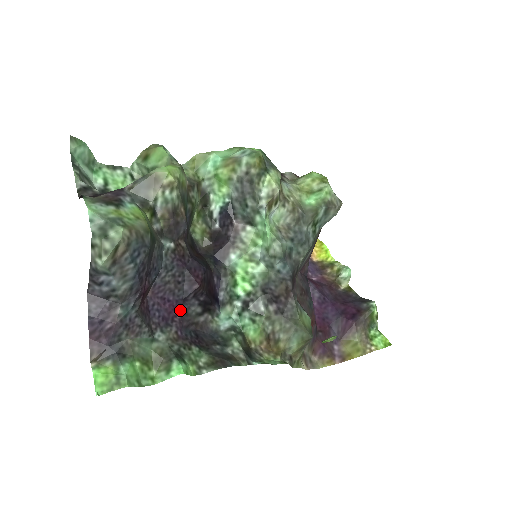
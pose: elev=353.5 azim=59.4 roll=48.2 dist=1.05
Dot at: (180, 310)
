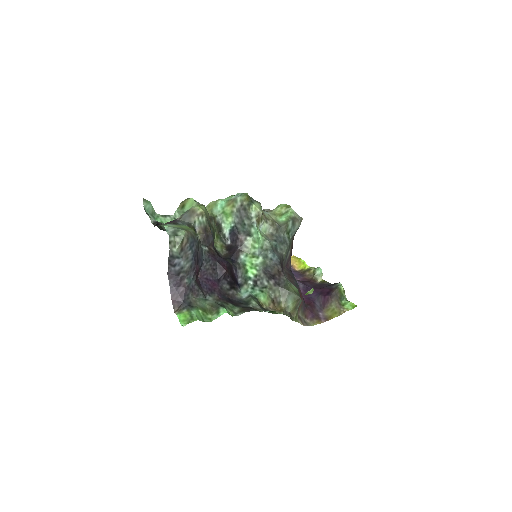
Dot at: (217, 286)
